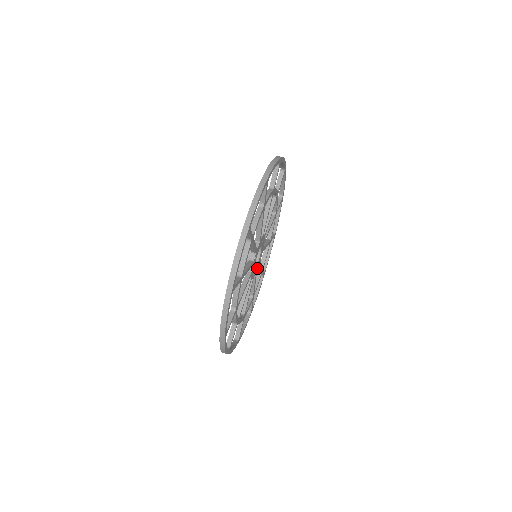
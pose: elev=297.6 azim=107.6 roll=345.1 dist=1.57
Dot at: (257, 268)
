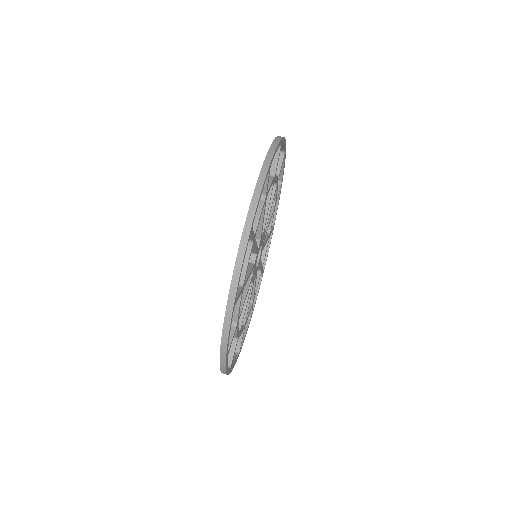
Dot at: (254, 278)
